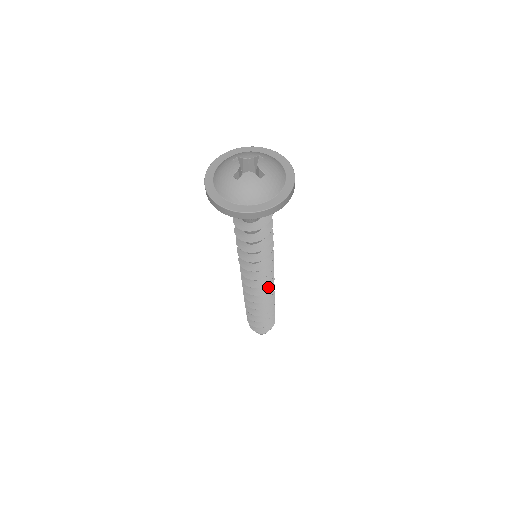
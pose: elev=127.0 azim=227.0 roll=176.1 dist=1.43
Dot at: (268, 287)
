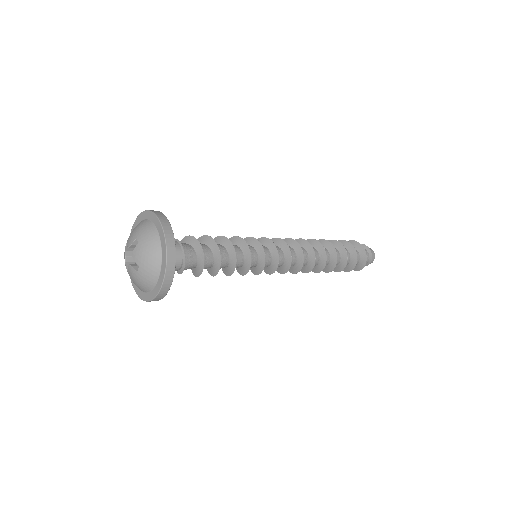
Dot at: (299, 265)
